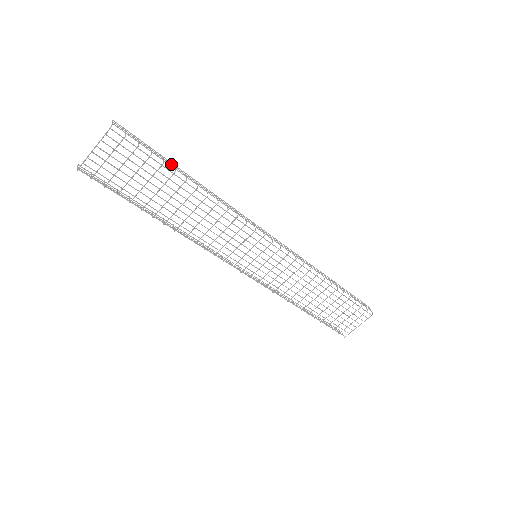
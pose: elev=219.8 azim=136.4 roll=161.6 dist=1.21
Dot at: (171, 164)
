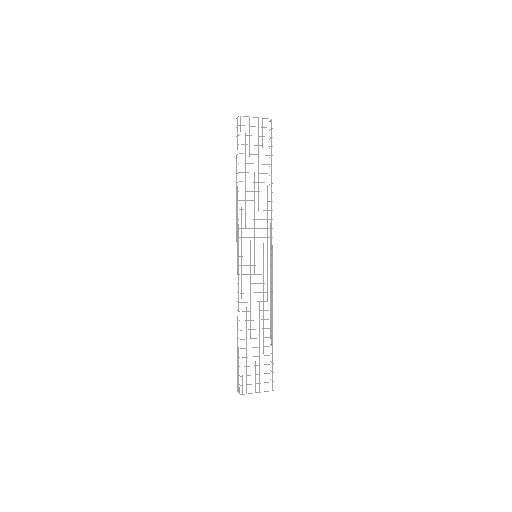
Dot at: occluded
